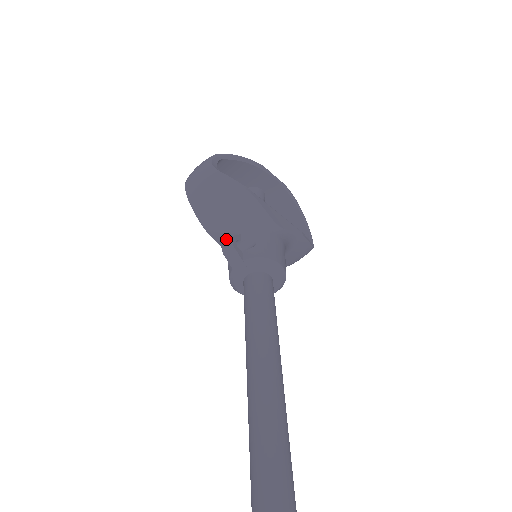
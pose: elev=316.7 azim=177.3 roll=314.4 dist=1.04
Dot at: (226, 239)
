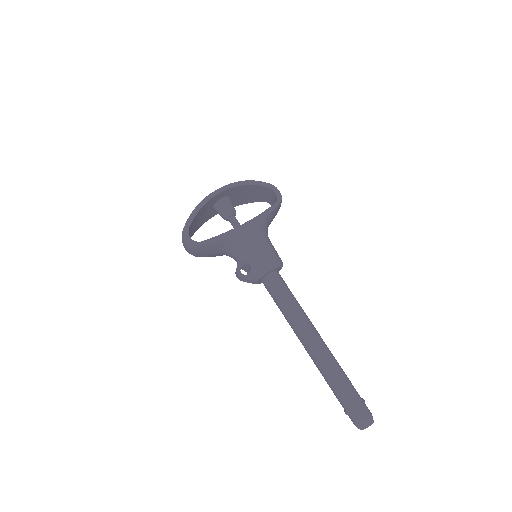
Dot at: occluded
